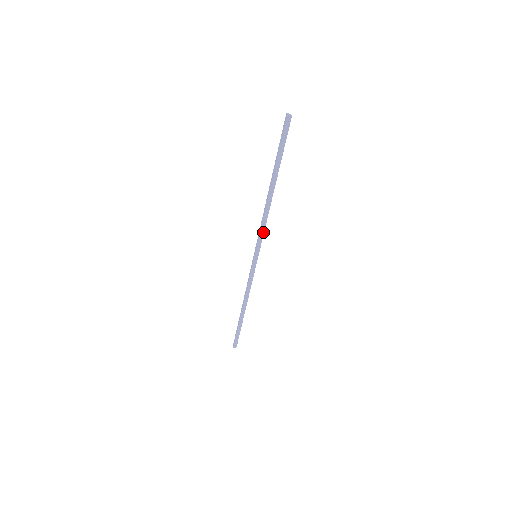
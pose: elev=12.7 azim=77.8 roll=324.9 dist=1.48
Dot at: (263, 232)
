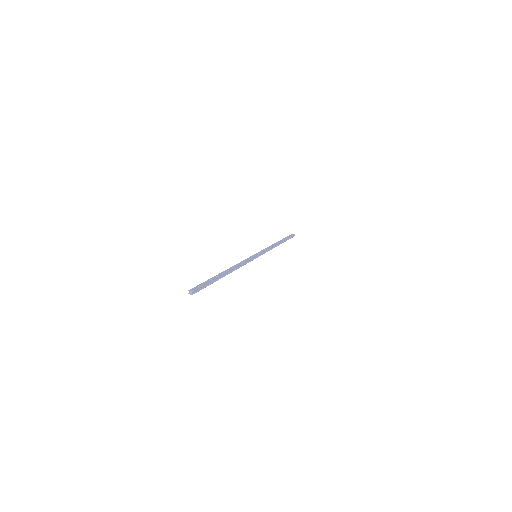
Dot at: (246, 263)
